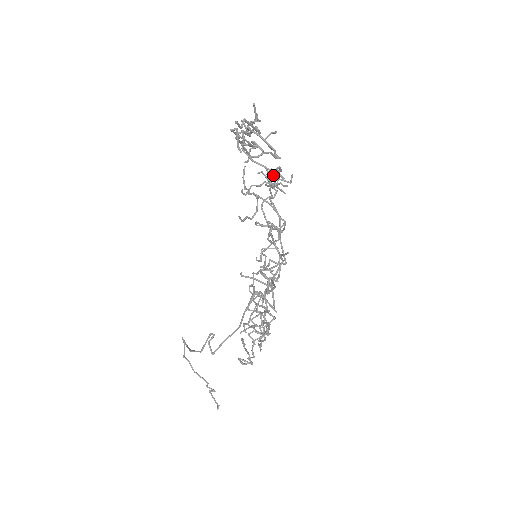
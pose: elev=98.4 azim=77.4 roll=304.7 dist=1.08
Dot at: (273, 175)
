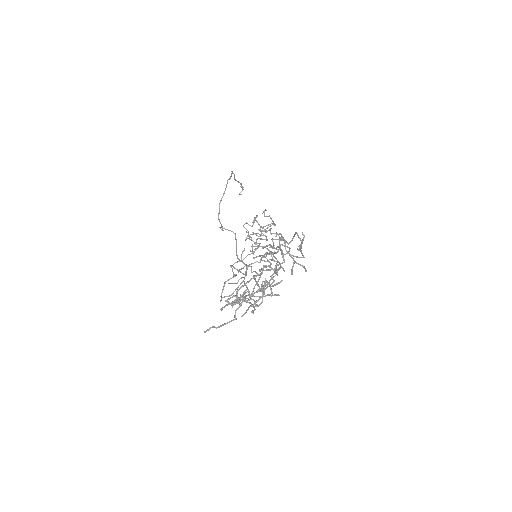
Dot at: (266, 288)
